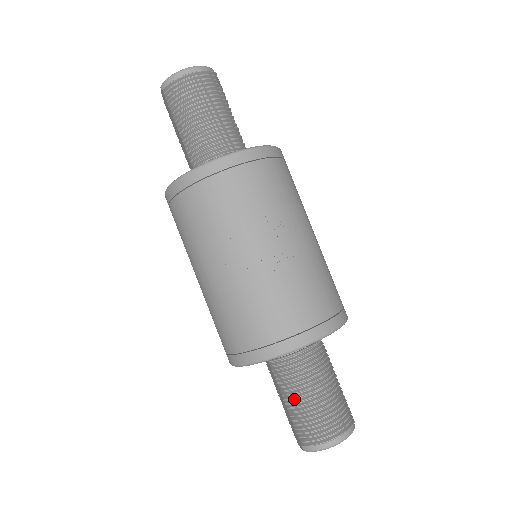
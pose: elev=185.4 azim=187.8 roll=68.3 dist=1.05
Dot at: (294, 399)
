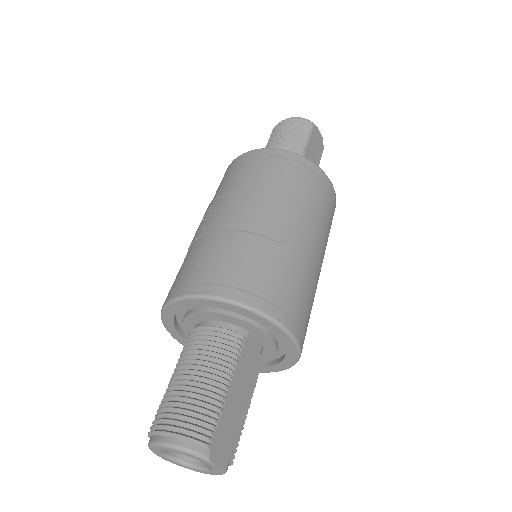
Dot at: occluded
